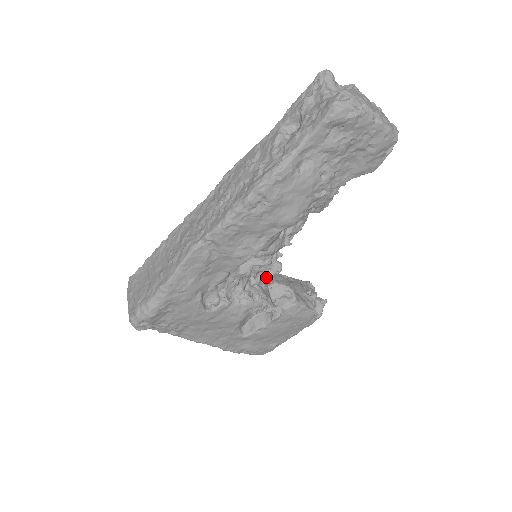
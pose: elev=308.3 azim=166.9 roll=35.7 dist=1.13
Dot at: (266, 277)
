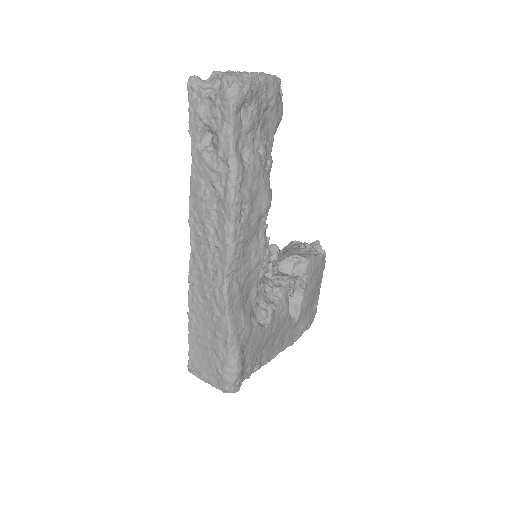
Dot at: occluded
